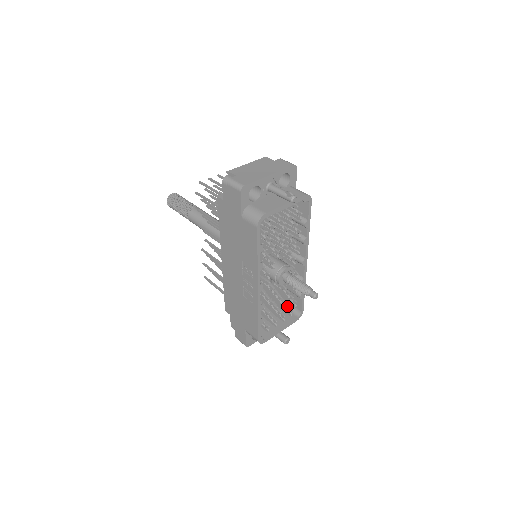
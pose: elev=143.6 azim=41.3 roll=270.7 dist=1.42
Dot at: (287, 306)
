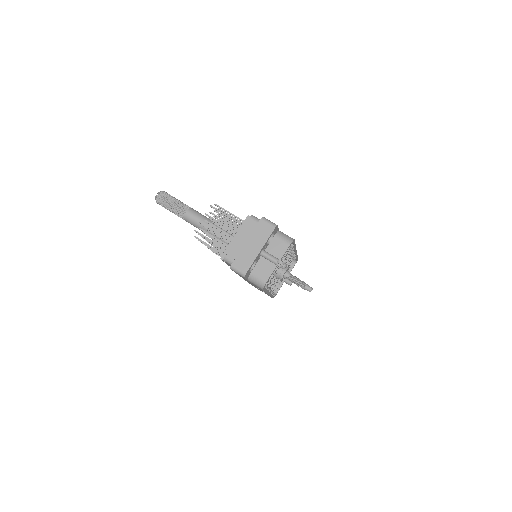
Dot at: occluded
